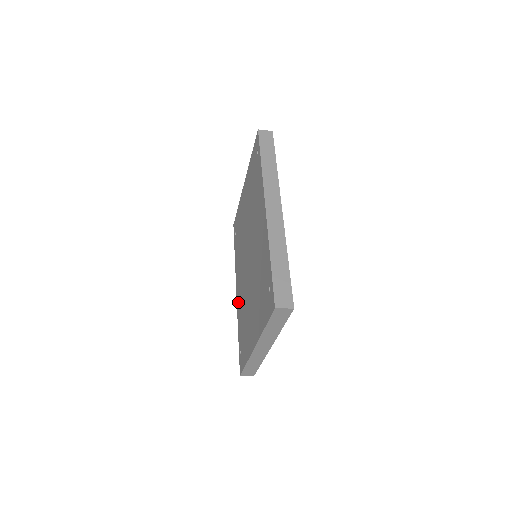
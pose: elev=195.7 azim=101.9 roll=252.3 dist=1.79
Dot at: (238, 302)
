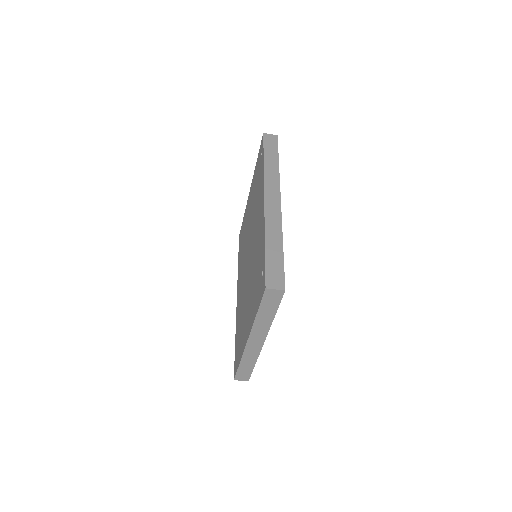
Dot at: (237, 307)
